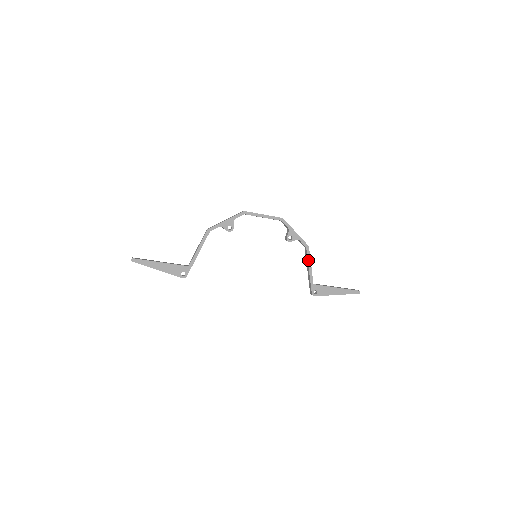
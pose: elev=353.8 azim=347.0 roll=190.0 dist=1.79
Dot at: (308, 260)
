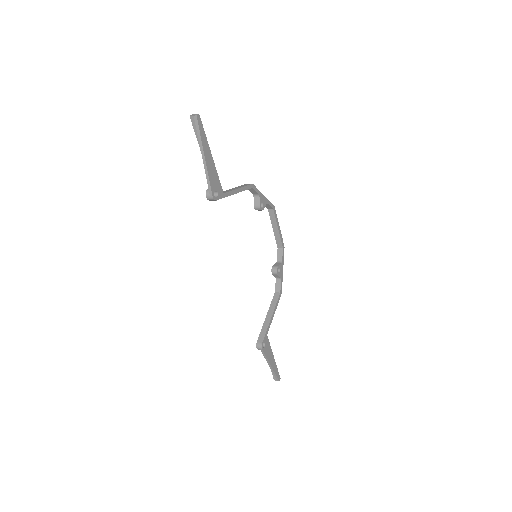
Dot at: (276, 306)
